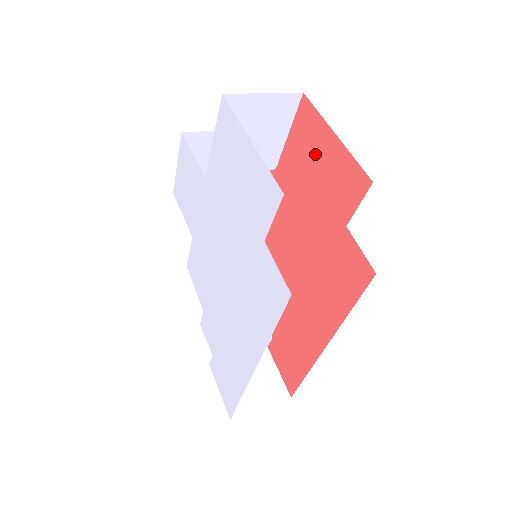
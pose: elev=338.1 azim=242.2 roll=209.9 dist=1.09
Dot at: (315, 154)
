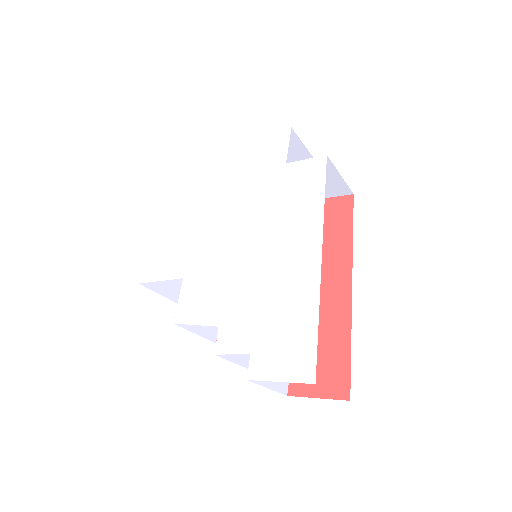
Dot at: occluded
